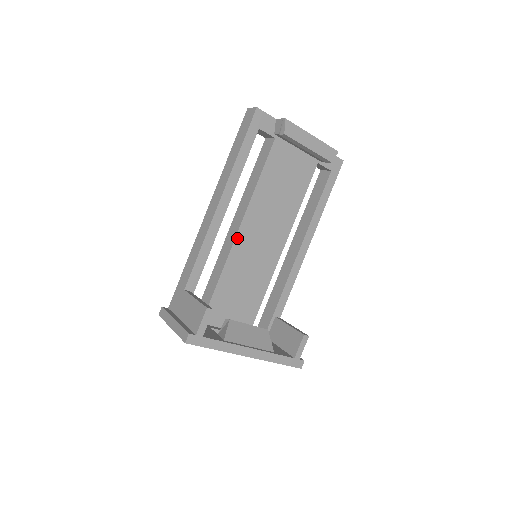
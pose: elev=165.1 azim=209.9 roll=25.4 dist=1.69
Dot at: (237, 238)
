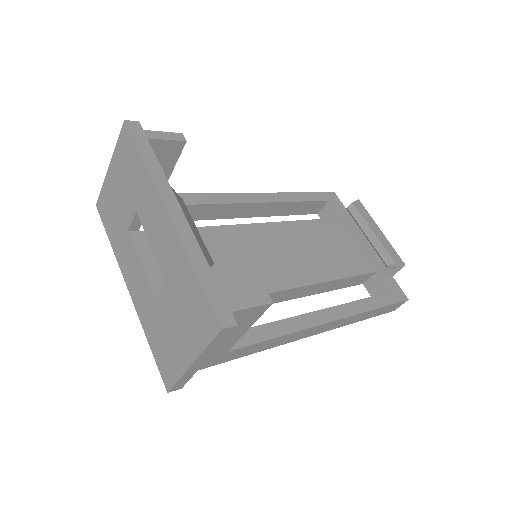
Dot at: (249, 226)
